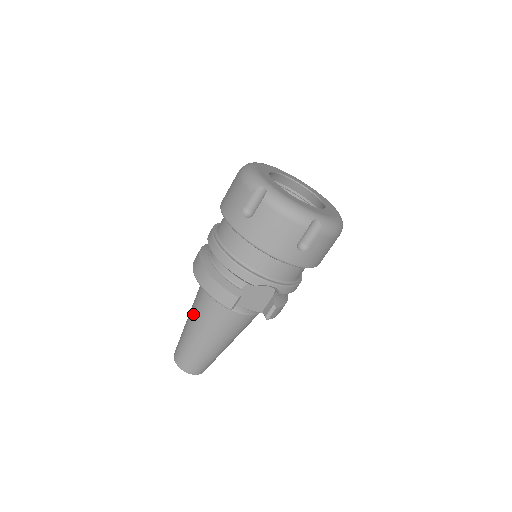
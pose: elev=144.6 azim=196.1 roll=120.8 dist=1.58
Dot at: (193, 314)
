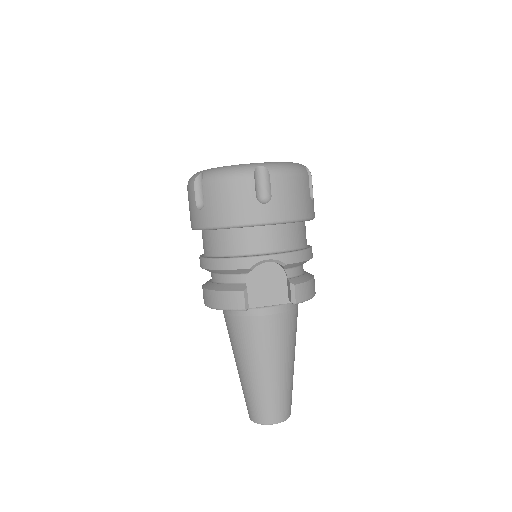
Dot at: (233, 351)
